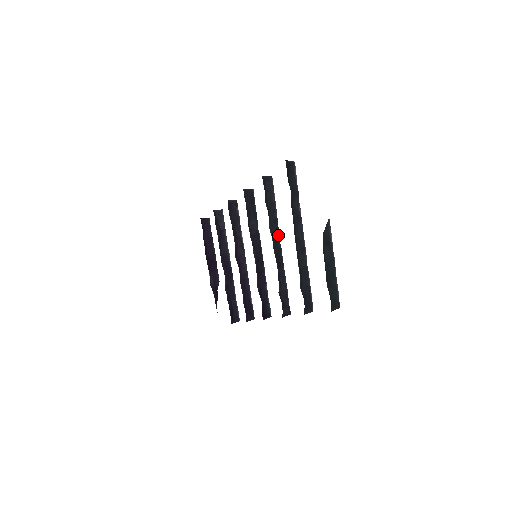
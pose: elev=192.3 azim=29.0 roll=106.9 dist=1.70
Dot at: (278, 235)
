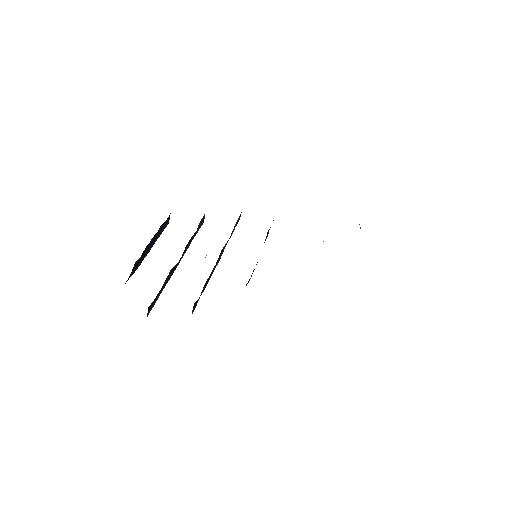
Dot at: occluded
